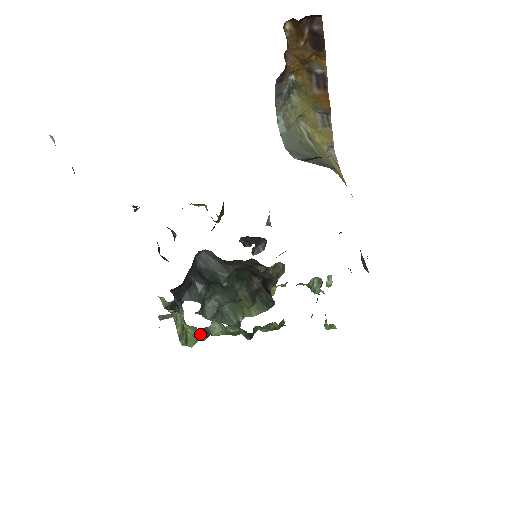
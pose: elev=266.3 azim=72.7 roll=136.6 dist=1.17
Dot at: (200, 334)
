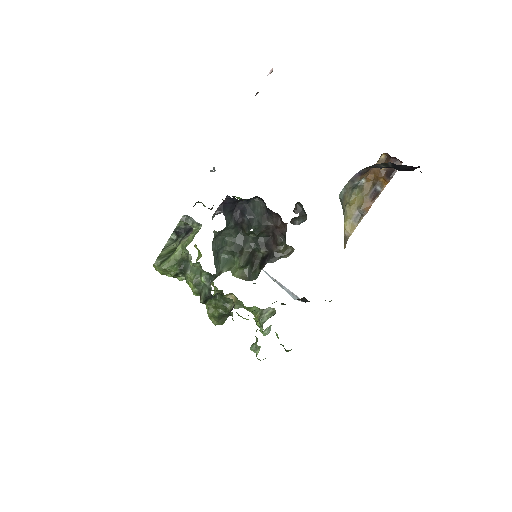
Dot at: (178, 265)
